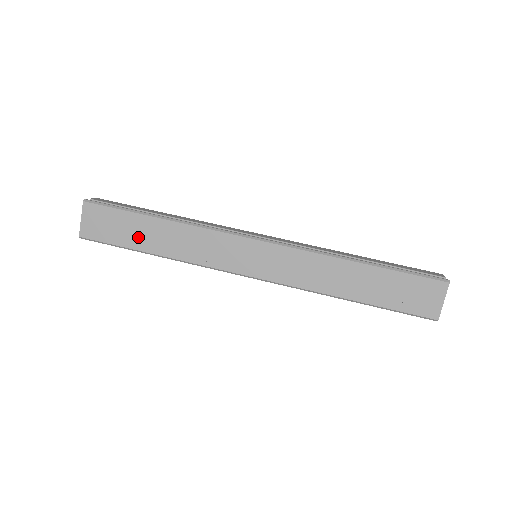
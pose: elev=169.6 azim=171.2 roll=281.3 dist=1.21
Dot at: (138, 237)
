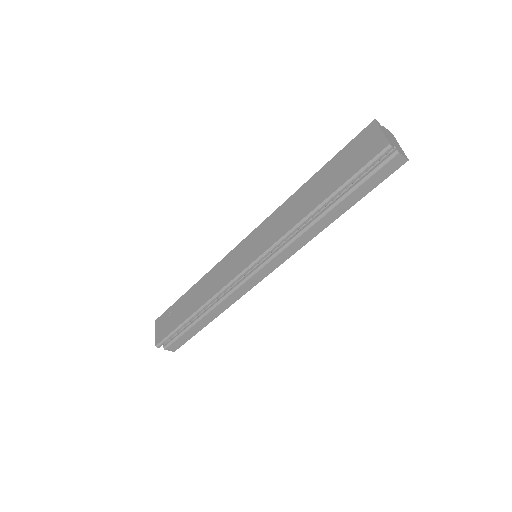
Dot at: (183, 312)
